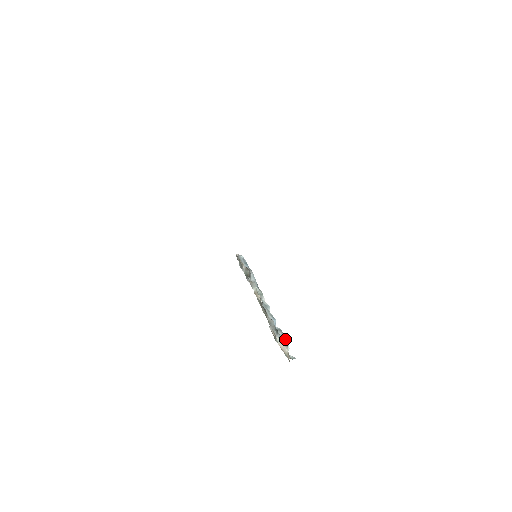
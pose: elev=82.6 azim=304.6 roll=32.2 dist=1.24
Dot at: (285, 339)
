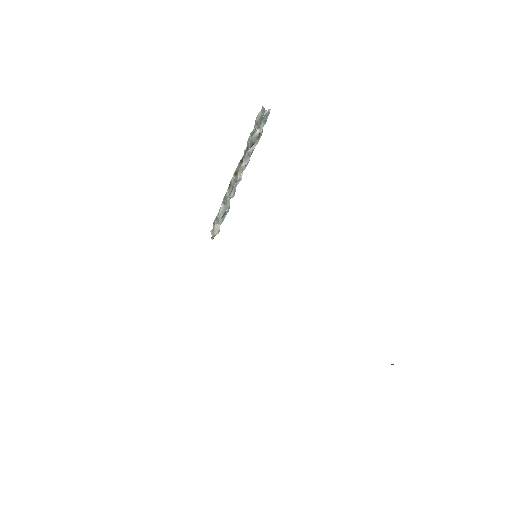
Dot at: occluded
